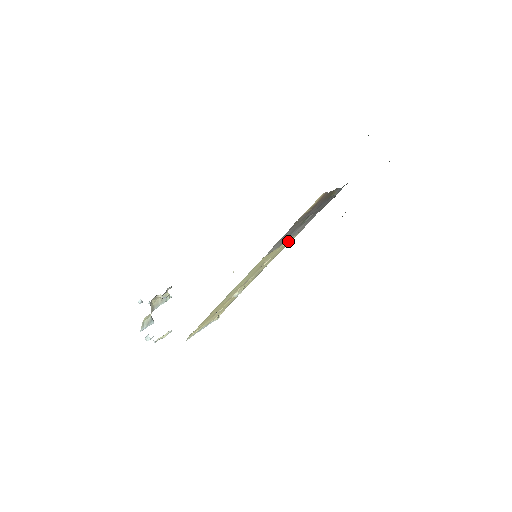
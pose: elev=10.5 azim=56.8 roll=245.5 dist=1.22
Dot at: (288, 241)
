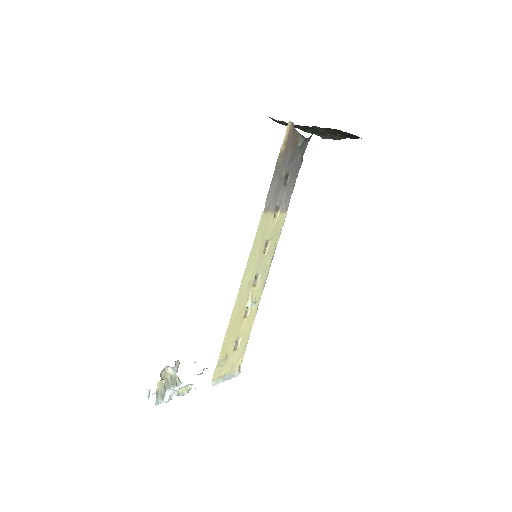
Dot at: (279, 218)
